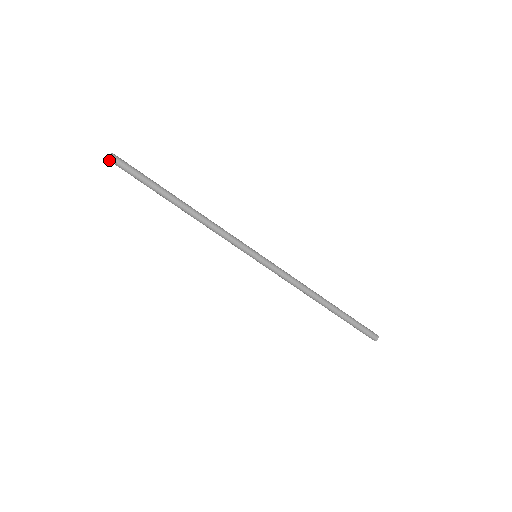
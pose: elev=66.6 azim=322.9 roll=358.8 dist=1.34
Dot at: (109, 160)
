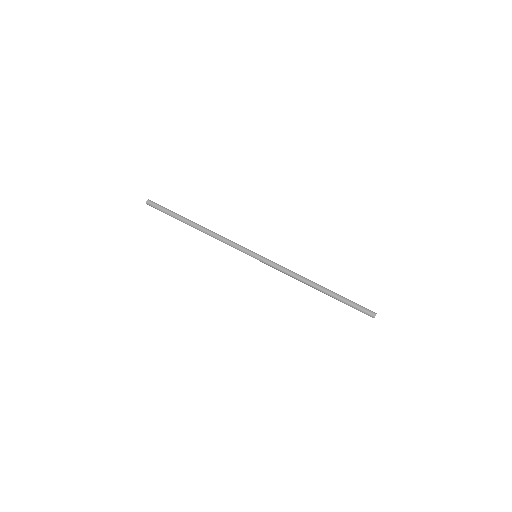
Dot at: (147, 203)
